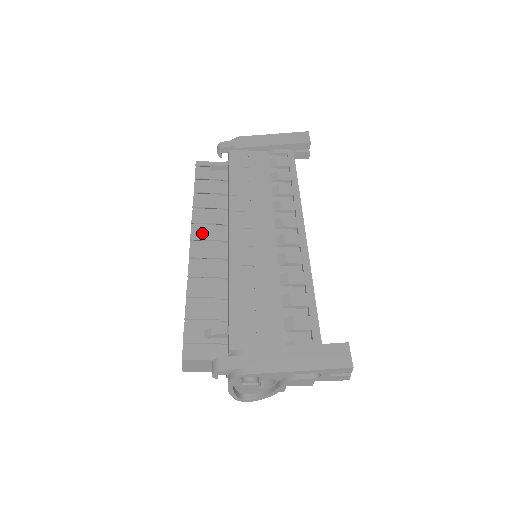
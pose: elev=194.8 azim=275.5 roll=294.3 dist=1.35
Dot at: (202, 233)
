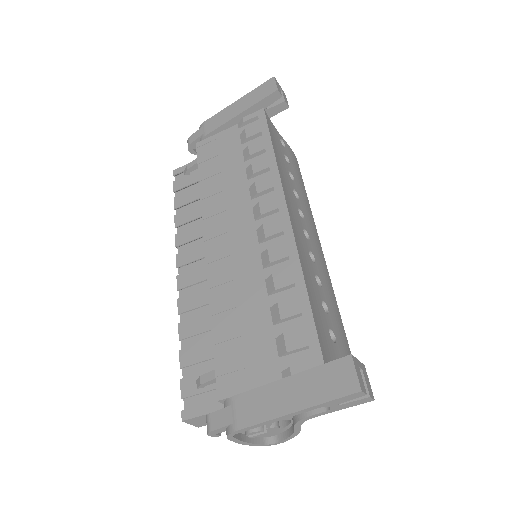
Dot at: (187, 255)
